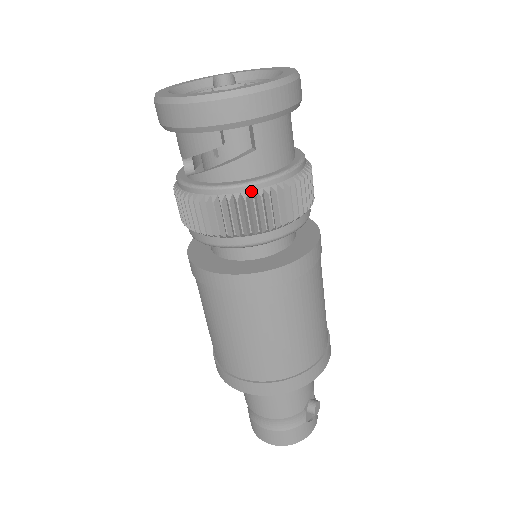
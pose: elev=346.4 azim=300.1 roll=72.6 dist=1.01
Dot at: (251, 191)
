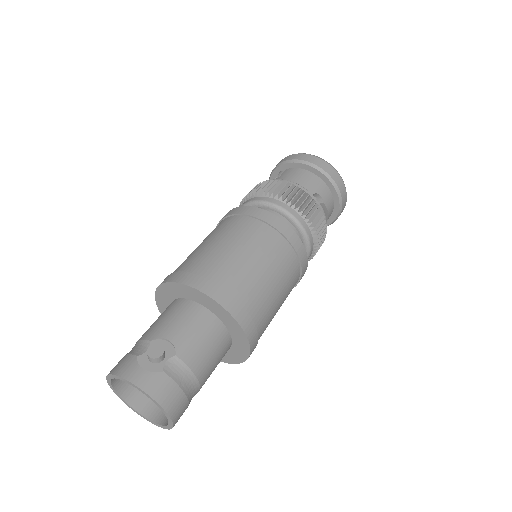
Dot at: occluded
